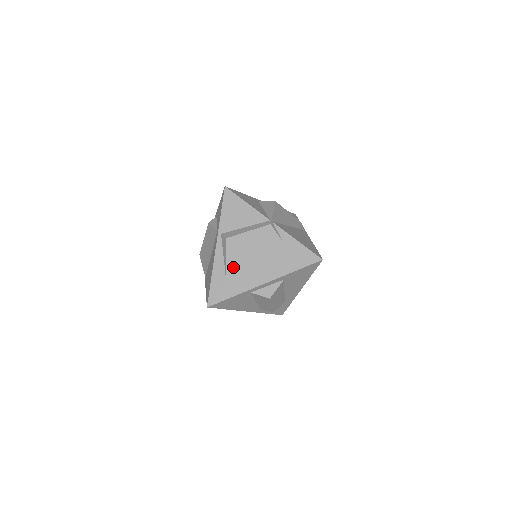
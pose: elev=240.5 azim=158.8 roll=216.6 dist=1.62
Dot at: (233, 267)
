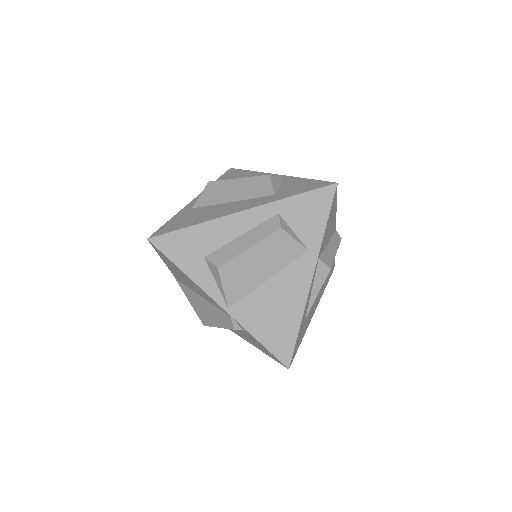
Dot at: occluded
